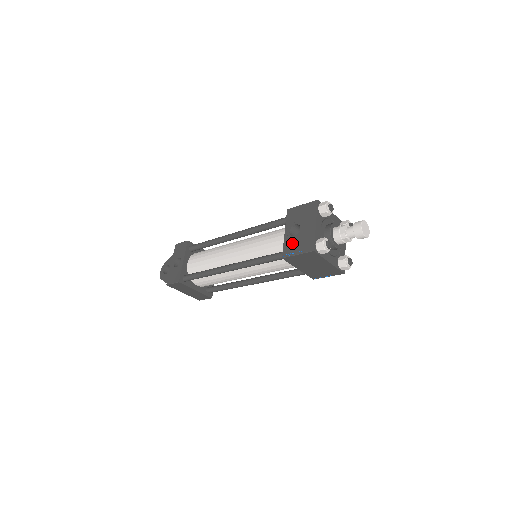
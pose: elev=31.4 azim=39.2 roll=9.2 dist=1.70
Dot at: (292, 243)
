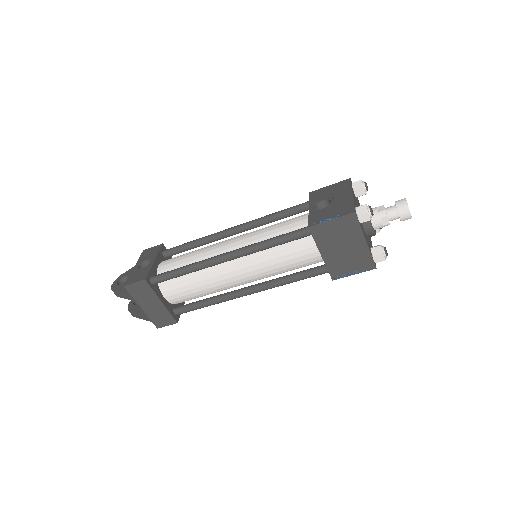
Dot at: (321, 213)
